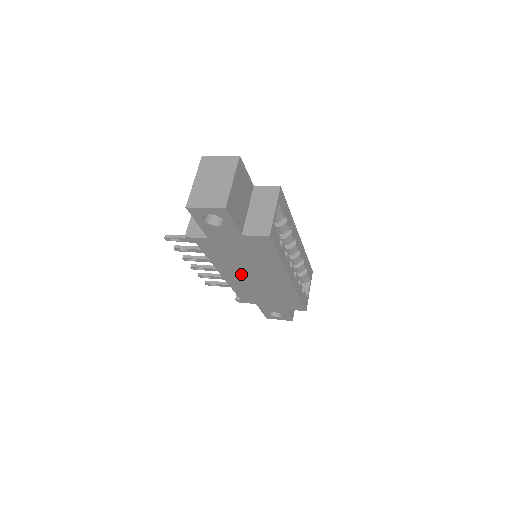
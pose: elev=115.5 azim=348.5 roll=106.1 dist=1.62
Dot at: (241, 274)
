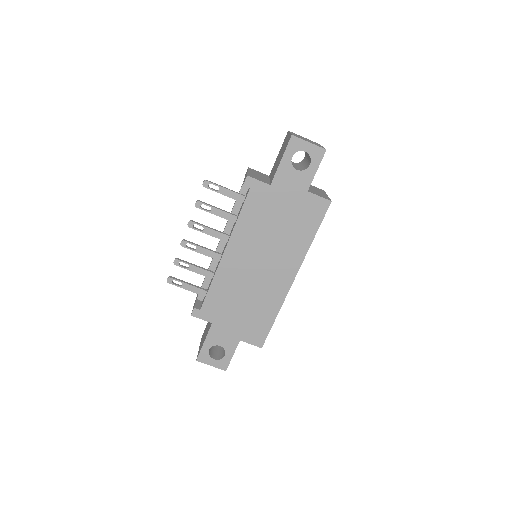
Dot at: (249, 256)
